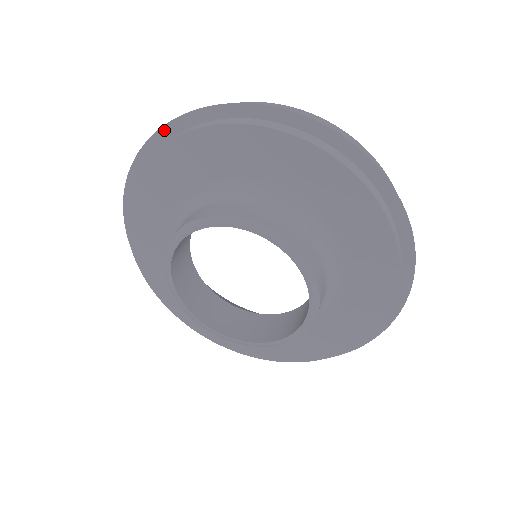
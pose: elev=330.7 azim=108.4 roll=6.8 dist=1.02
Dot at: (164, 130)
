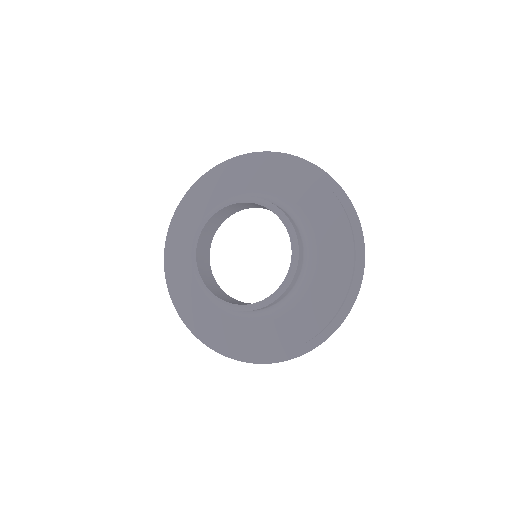
Dot at: (242, 157)
